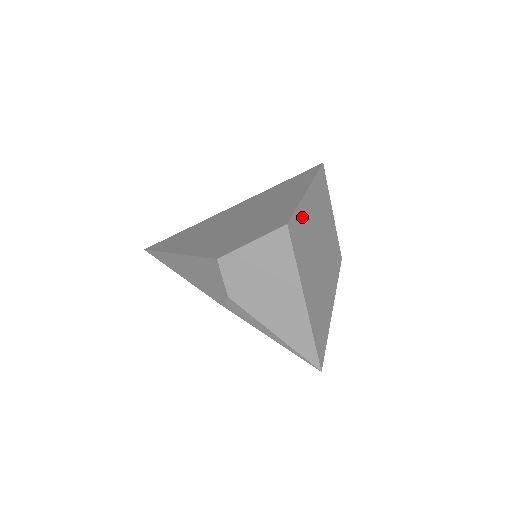
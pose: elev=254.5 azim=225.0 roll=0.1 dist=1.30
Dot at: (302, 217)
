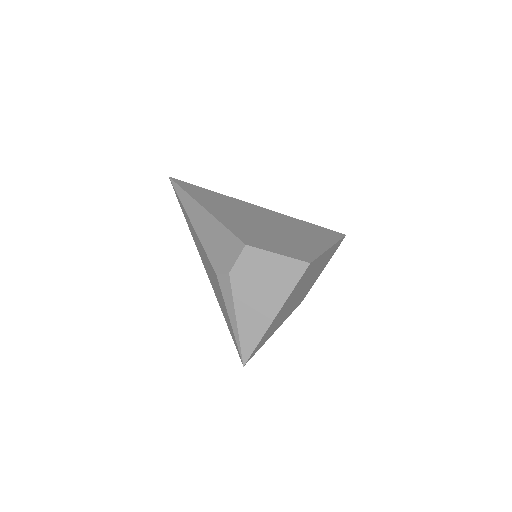
Dot at: (316, 263)
